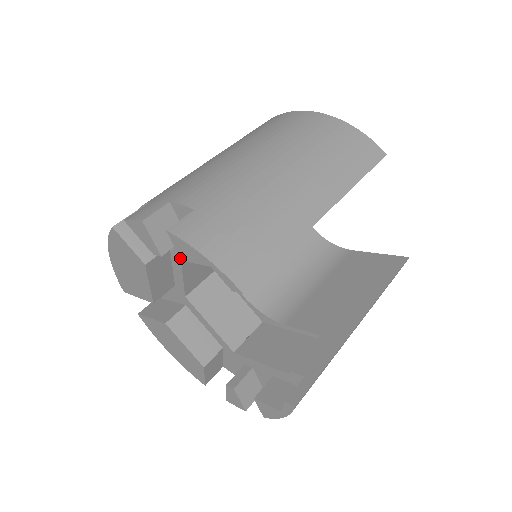
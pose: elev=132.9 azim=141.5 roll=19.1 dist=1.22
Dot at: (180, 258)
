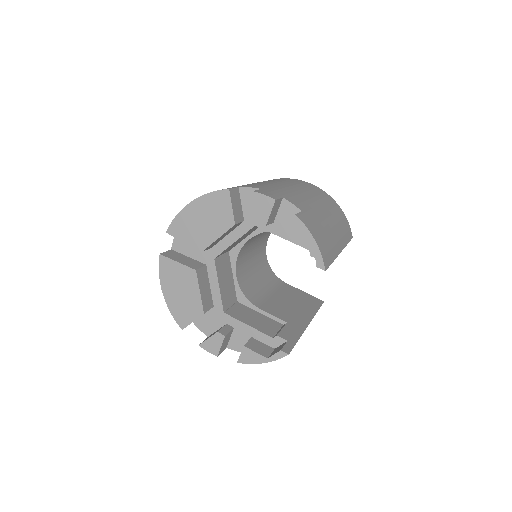
Dot at: (246, 232)
